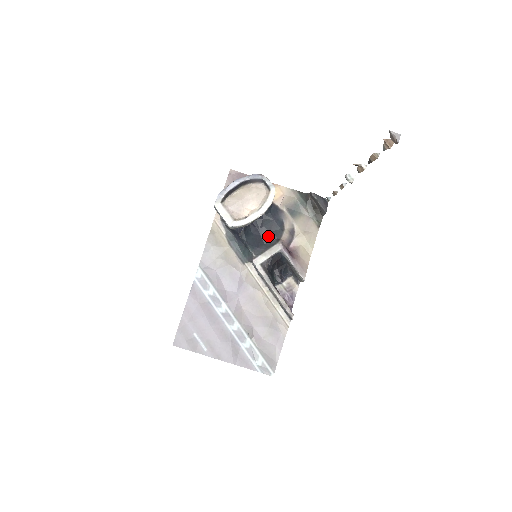
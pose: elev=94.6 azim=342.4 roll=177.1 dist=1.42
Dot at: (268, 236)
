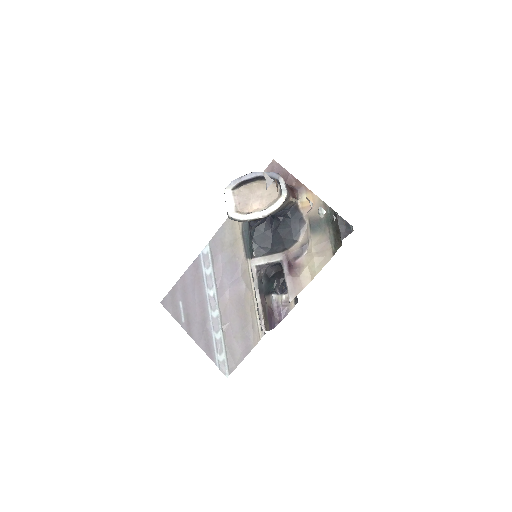
Dot at: (278, 241)
